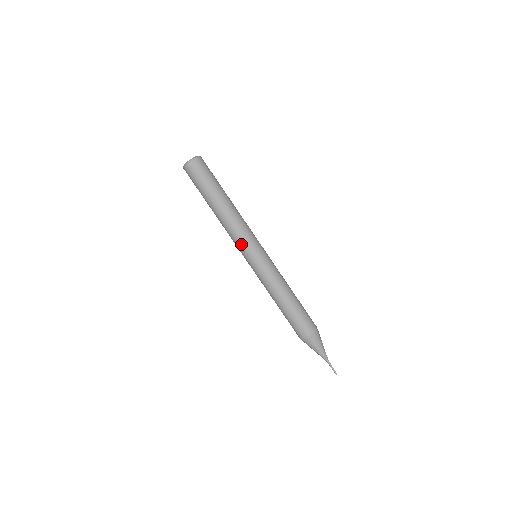
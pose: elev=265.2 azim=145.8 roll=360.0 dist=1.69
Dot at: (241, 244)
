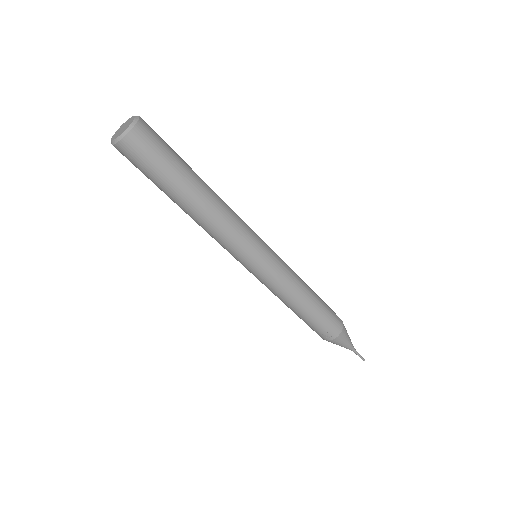
Dot at: (231, 252)
